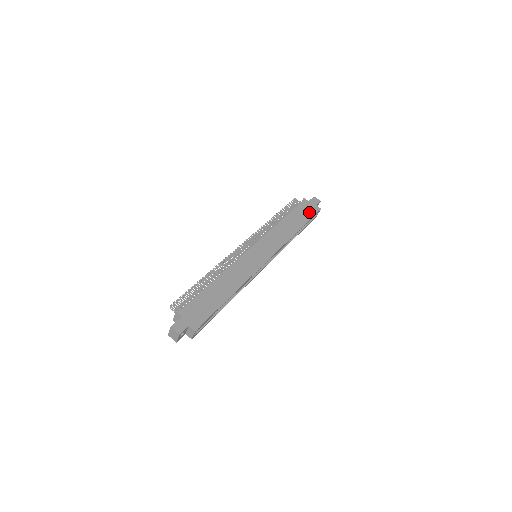
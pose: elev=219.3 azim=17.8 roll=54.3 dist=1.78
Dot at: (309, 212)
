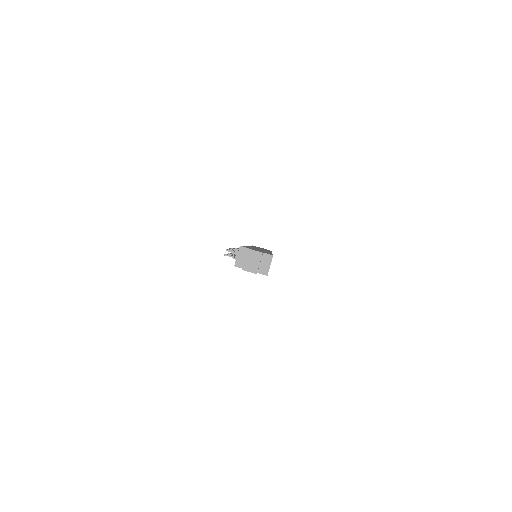
Dot at: occluded
